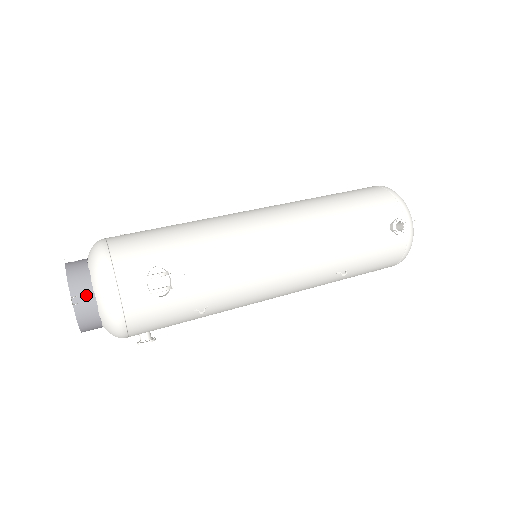
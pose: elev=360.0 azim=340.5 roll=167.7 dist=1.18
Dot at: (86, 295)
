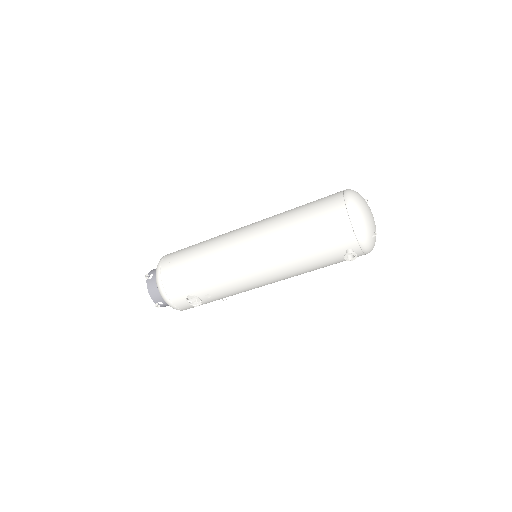
Dot at: (162, 302)
